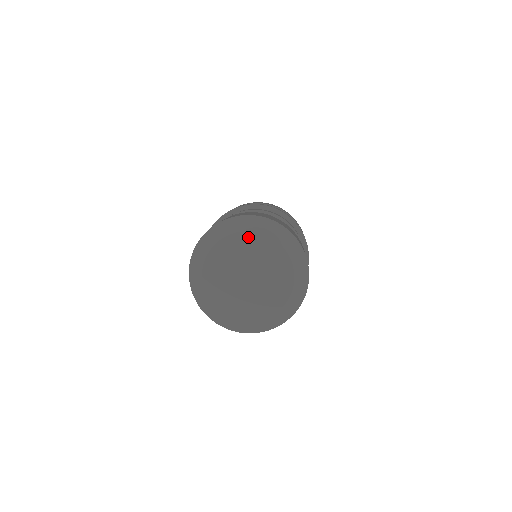
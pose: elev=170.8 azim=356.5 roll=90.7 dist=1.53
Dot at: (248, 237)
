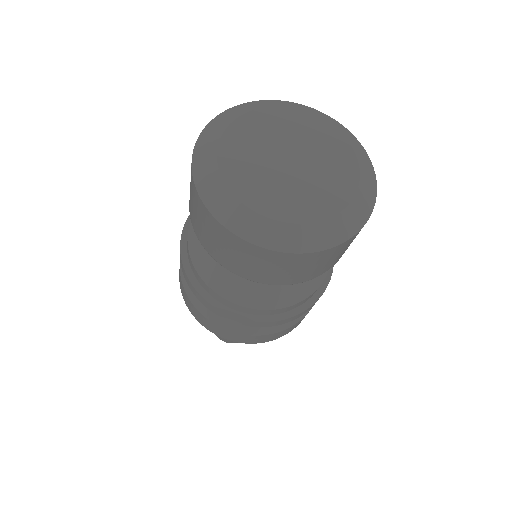
Dot at: (296, 115)
